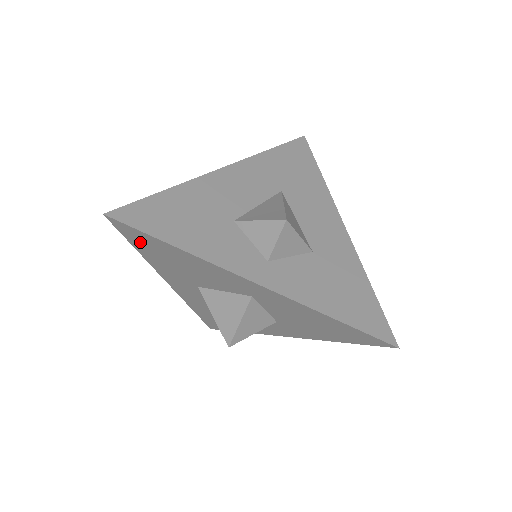
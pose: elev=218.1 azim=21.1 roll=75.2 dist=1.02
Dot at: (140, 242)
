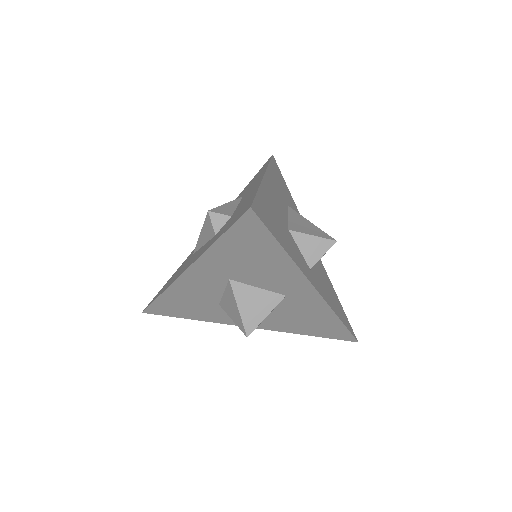
Dot at: (243, 236)
